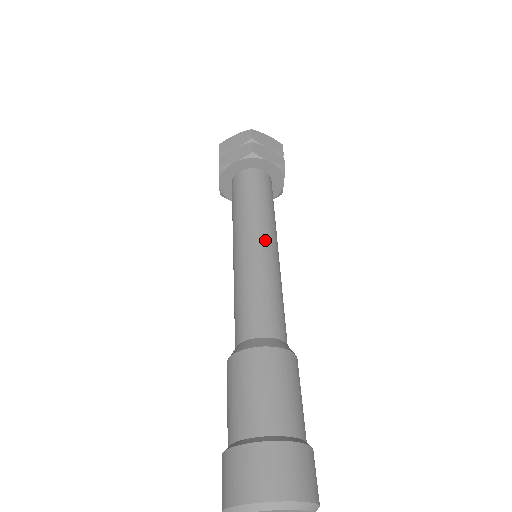
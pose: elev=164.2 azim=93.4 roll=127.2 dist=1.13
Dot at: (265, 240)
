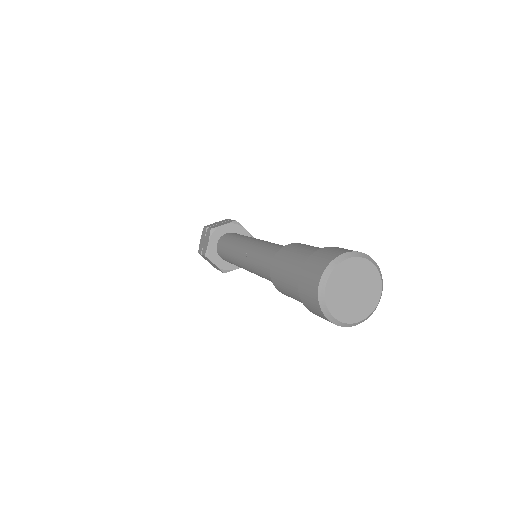
Dot at: occluded
